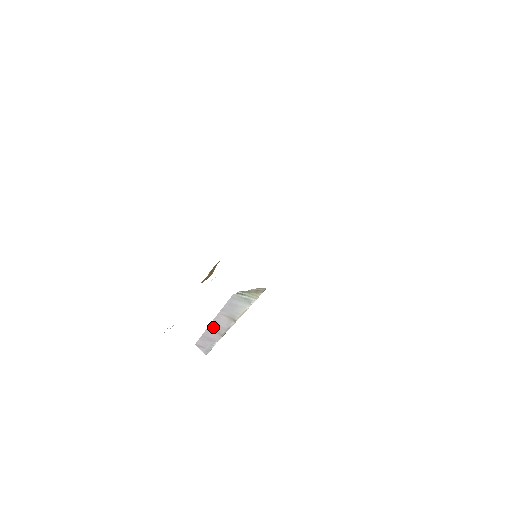
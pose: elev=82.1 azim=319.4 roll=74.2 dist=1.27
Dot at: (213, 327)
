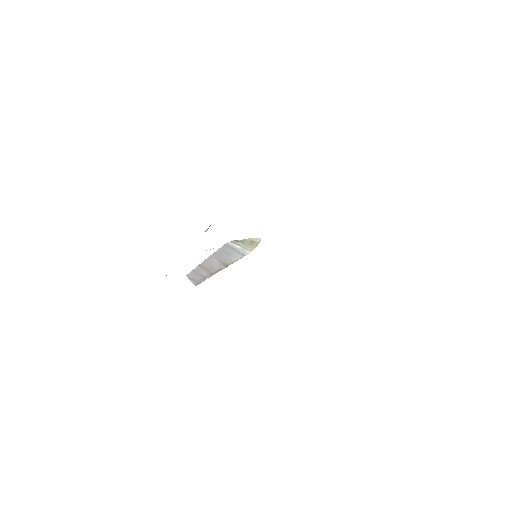
Dot at: (204, 266)
